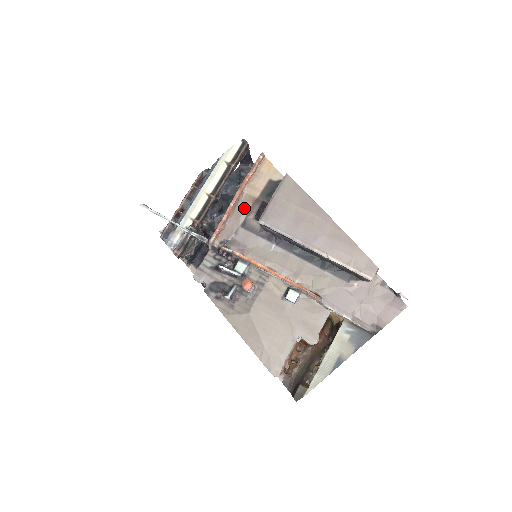
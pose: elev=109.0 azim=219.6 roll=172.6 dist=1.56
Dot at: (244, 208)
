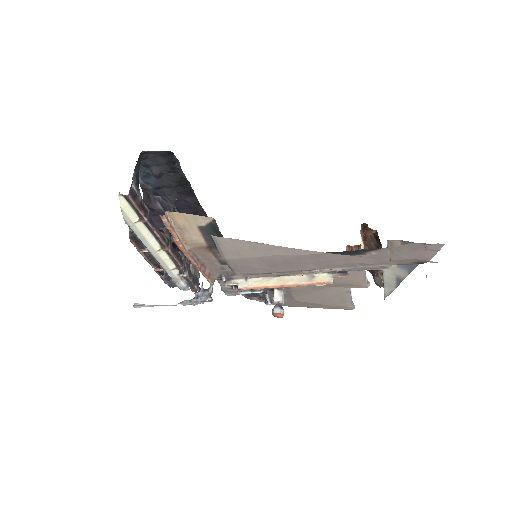
Dot at: (206, 256)
